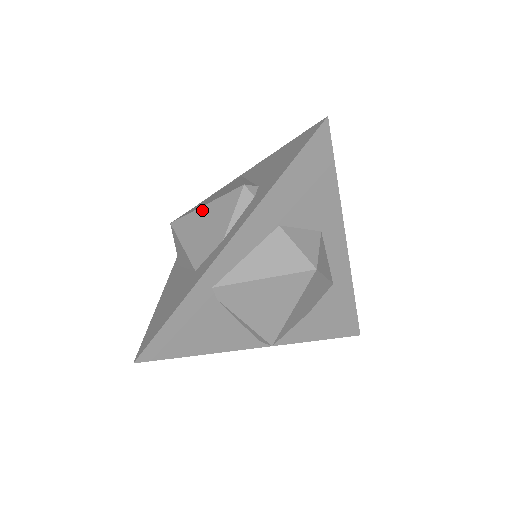
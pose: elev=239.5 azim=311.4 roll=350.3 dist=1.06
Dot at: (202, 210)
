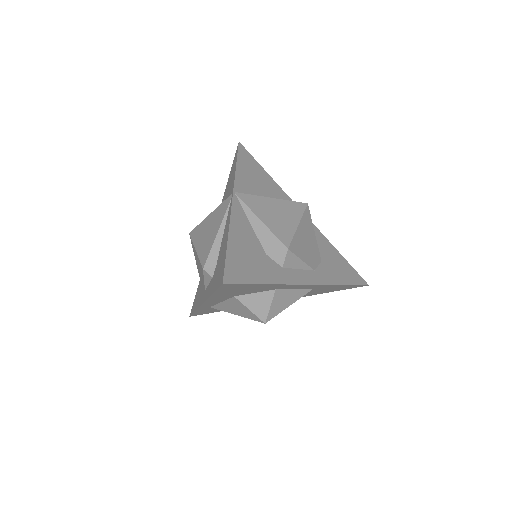
Dot at: (195, 252)
